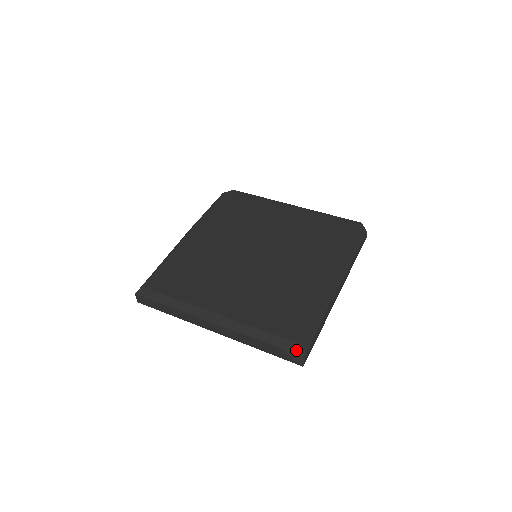
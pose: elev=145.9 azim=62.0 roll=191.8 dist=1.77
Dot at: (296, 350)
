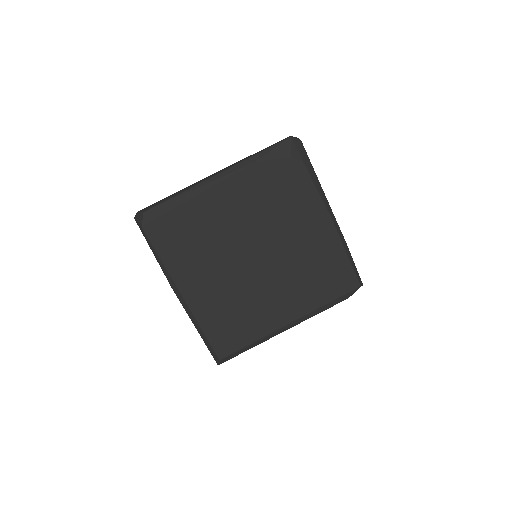
Dot at: occluded
